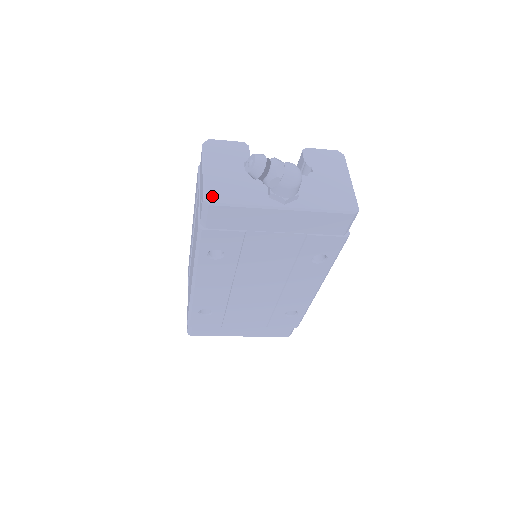
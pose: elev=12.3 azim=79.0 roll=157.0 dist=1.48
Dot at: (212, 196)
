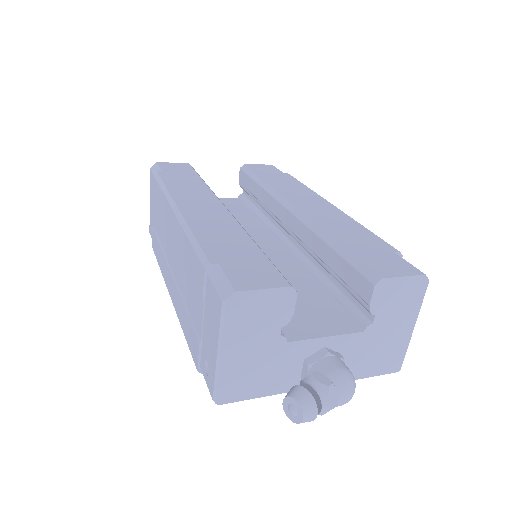
Dot at: (226, 395)
